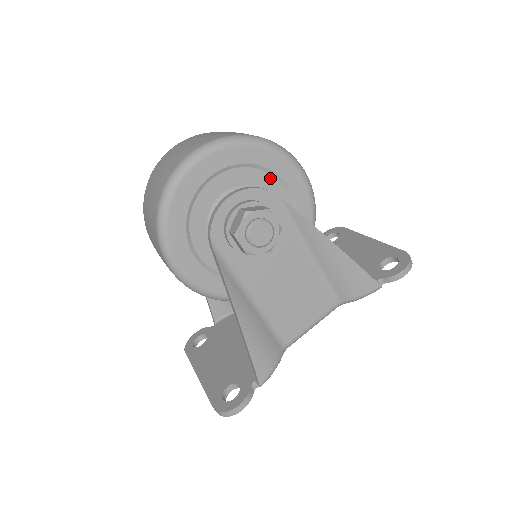
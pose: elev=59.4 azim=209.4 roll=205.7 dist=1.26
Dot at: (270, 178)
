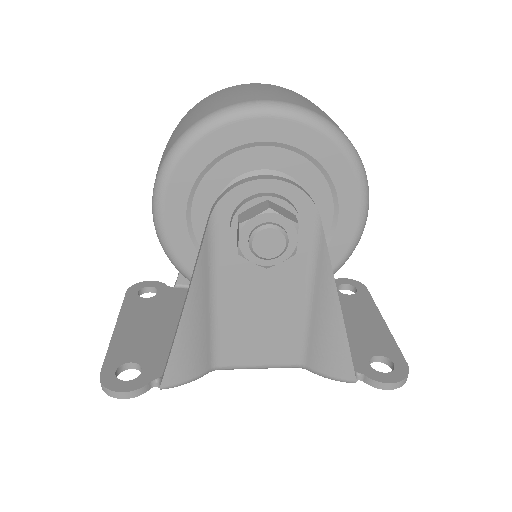
Dot at: (326, 190)
